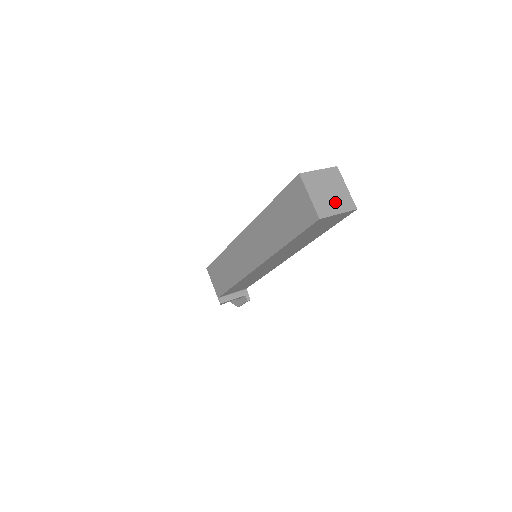
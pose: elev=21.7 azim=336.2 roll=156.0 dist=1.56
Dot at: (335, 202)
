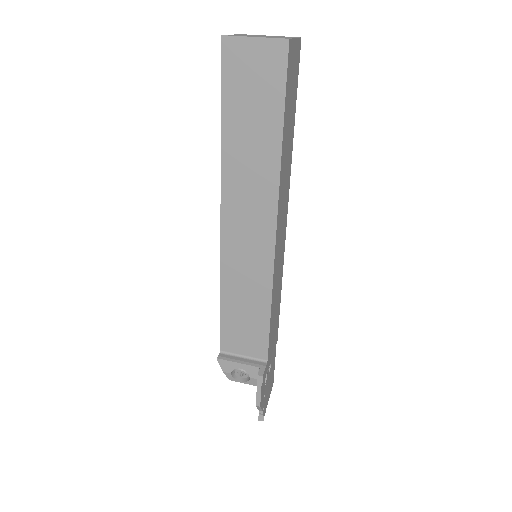
Dot at: occluded
